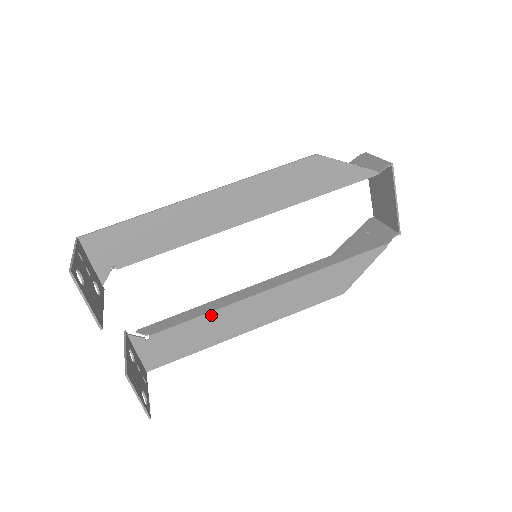
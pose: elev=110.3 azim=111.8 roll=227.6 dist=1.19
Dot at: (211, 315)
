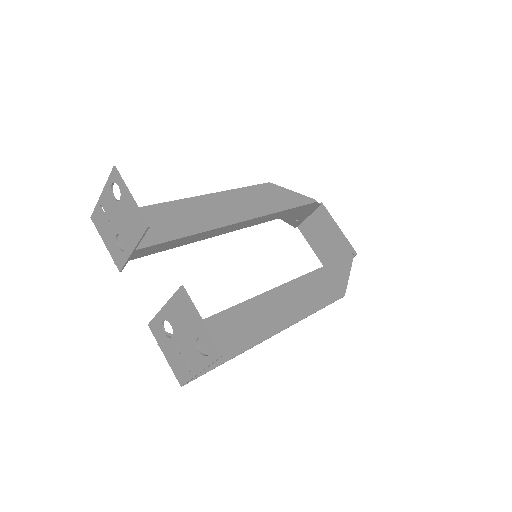
Dot at: (236, 310)
